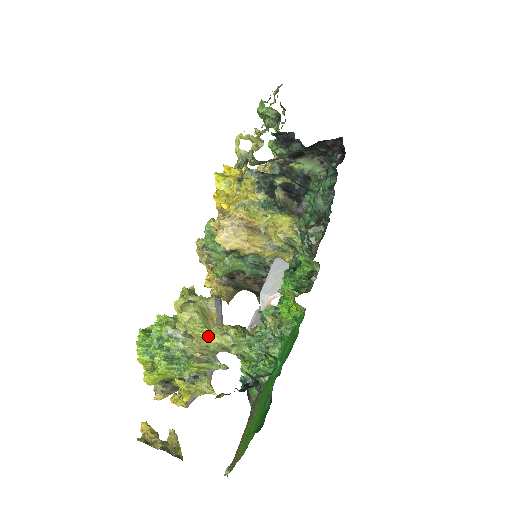
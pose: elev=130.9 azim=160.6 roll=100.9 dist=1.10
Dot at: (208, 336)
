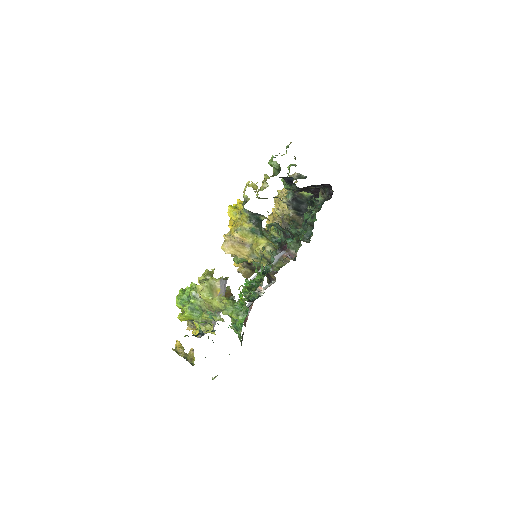
Dot at: (212, 301)
